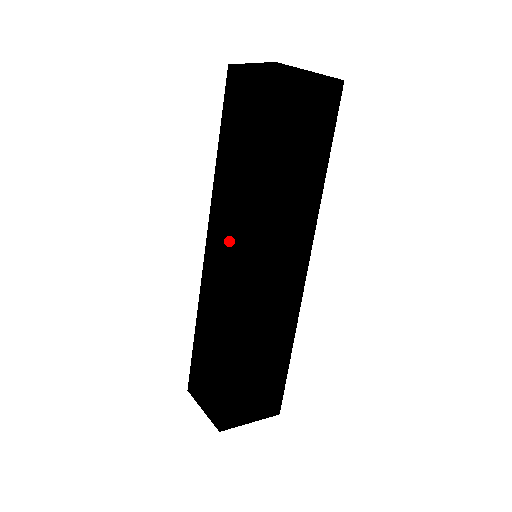
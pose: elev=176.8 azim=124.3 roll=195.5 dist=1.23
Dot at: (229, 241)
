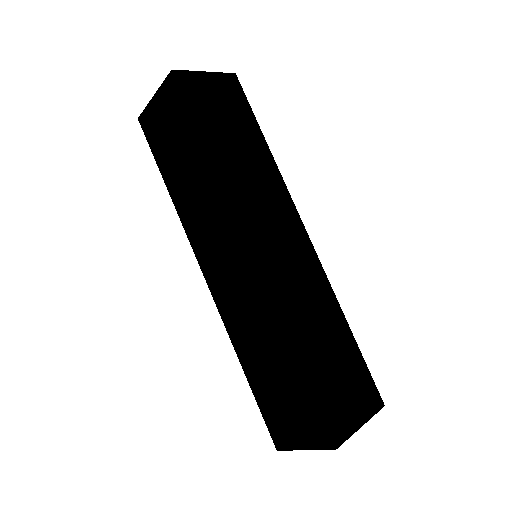
Dot at: (222, 246)
